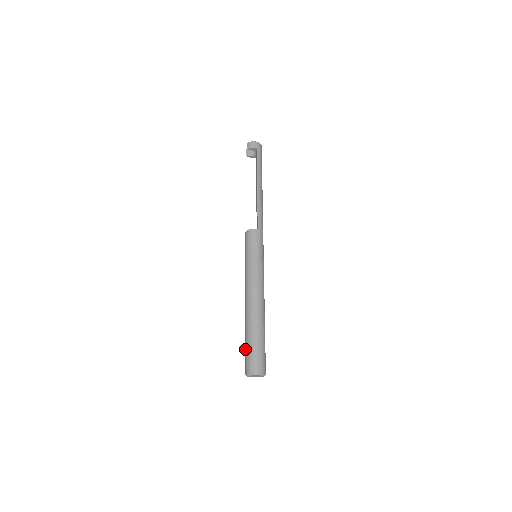
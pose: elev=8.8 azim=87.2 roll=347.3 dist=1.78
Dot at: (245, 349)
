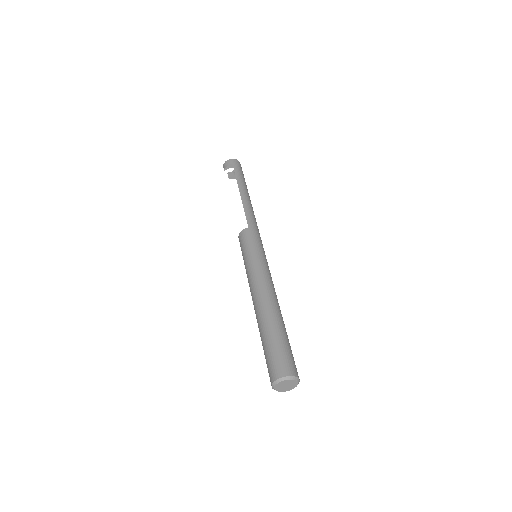
Dot at: occluded
